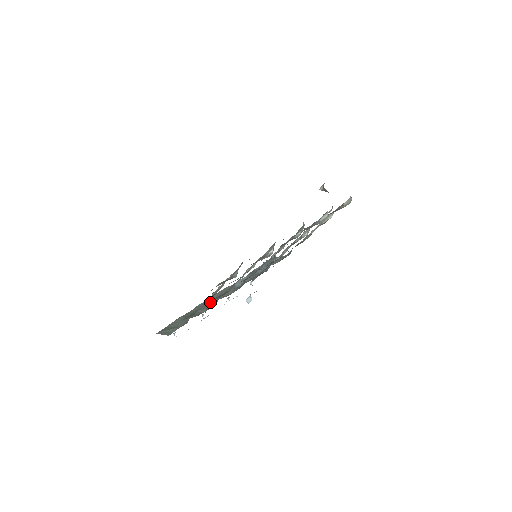
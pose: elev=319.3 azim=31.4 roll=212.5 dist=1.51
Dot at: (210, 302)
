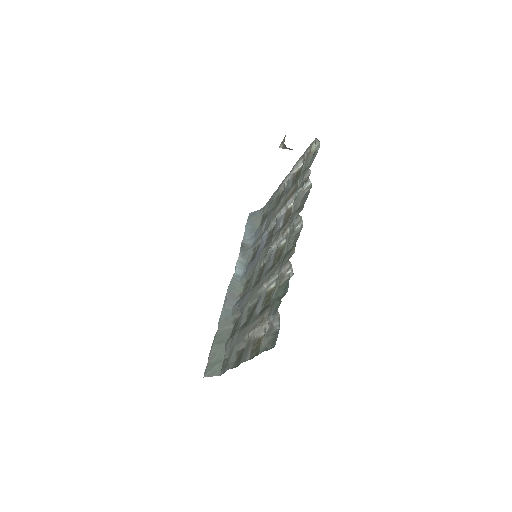
Dot at: (229, 311)
